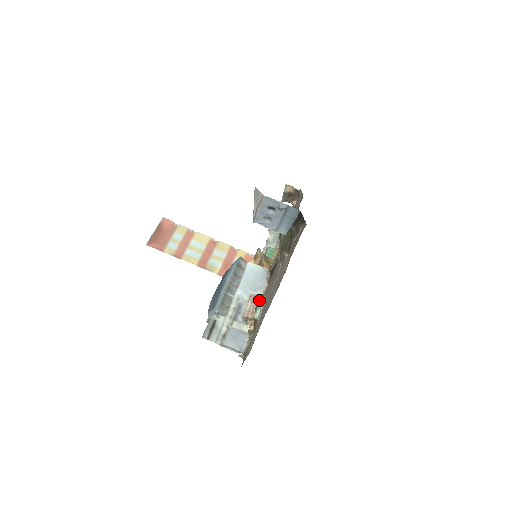
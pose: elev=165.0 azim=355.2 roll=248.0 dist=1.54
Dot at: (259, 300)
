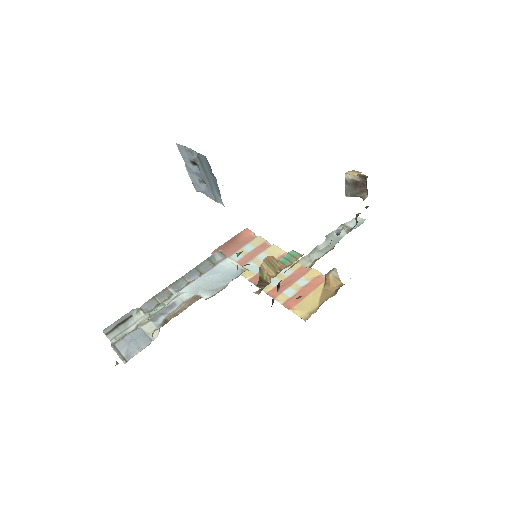
Dot at: (194, 301)
